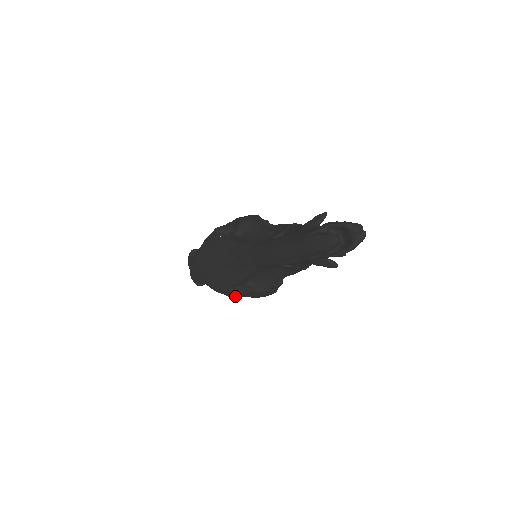
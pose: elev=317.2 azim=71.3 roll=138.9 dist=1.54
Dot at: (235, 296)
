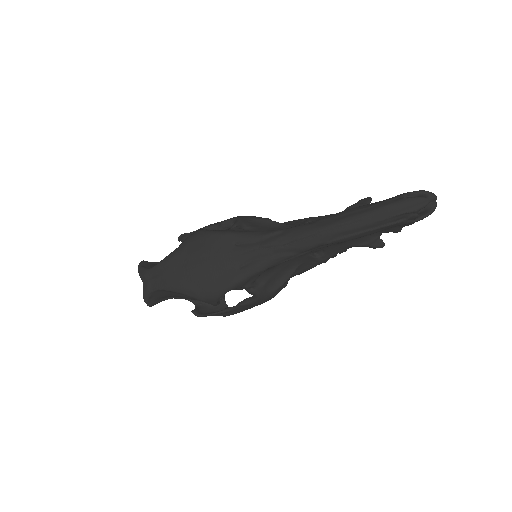
Dot at: (204, 314)
